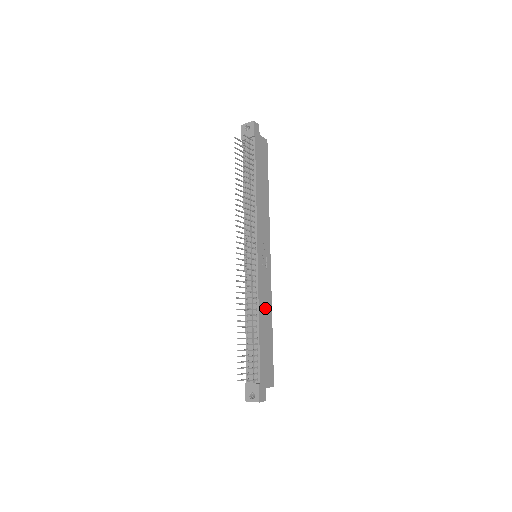
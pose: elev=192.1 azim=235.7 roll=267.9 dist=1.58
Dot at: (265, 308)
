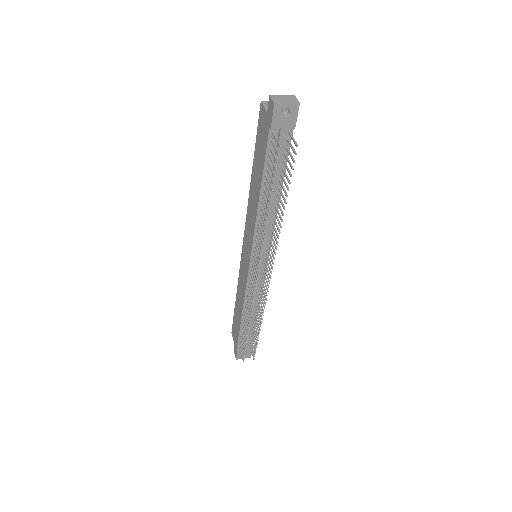
Dot at: occluded
